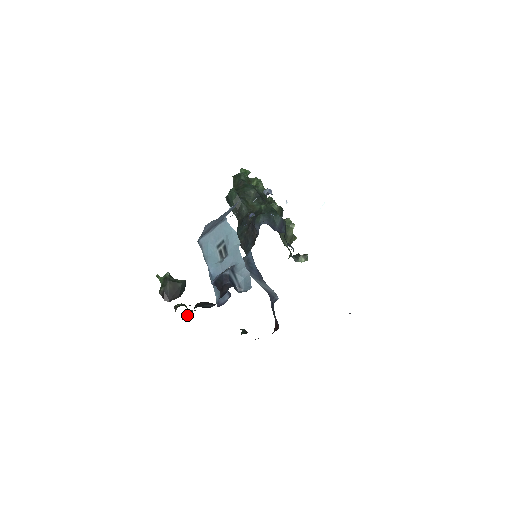
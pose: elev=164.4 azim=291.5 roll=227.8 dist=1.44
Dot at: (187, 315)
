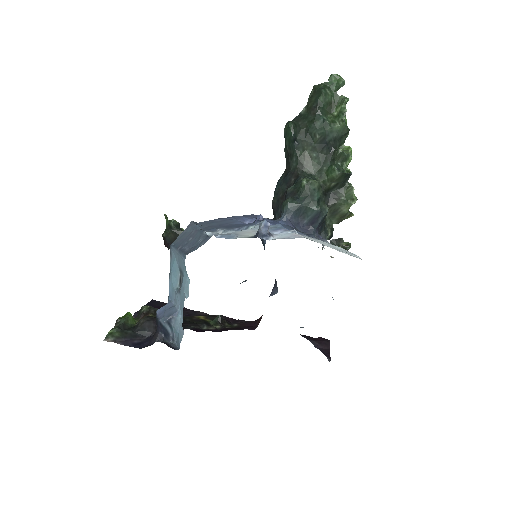
Dot at: (137, 319)
